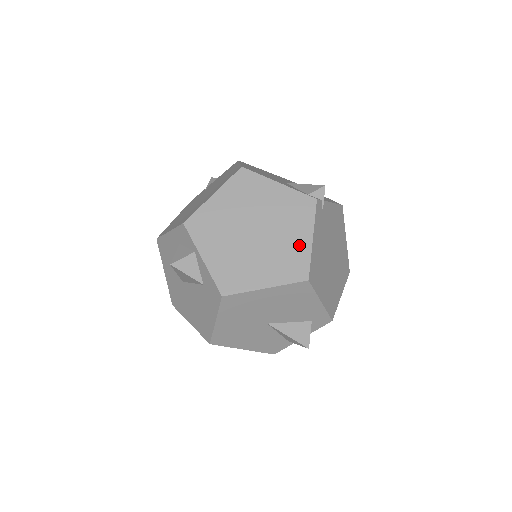
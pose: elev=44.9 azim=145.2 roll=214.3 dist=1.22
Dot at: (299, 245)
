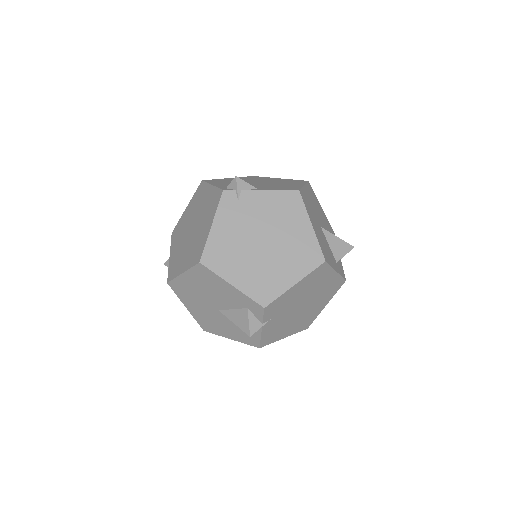
Dot at: (204, 233)
